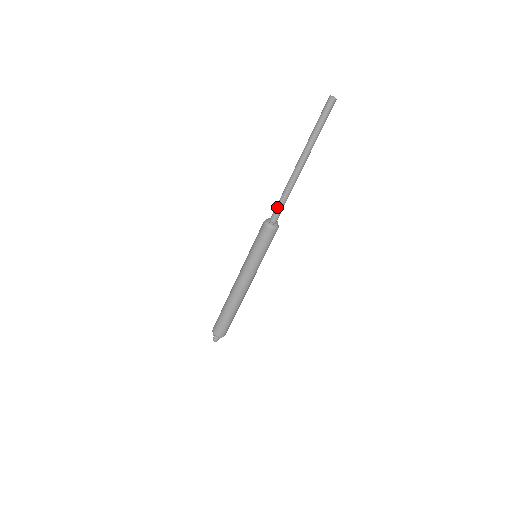
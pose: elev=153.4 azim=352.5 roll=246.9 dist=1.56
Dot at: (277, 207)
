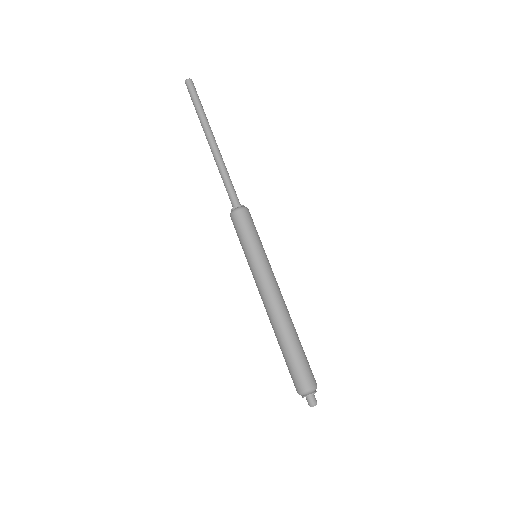
Dot at: occluded
